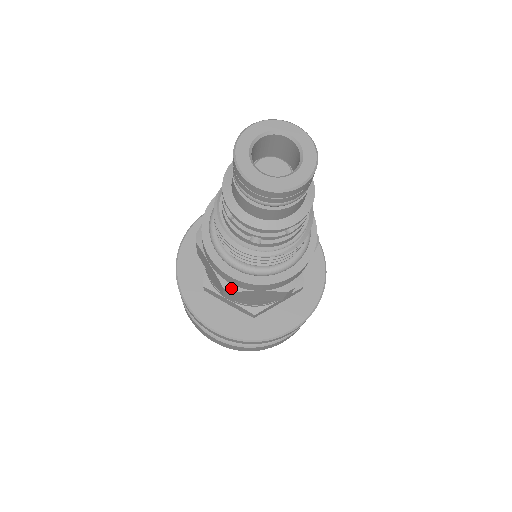
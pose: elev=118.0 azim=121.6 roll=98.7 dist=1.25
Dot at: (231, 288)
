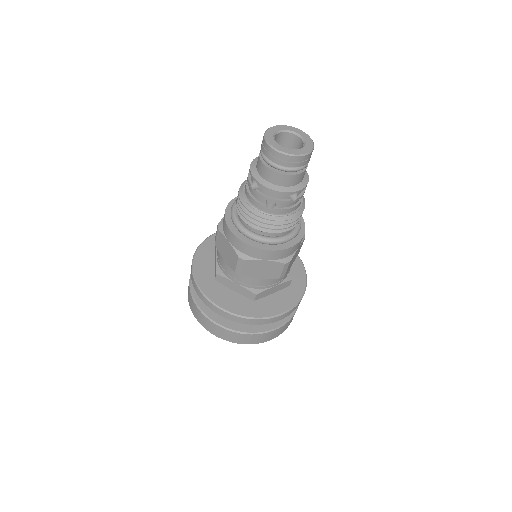
Dot at: (245, 257)
